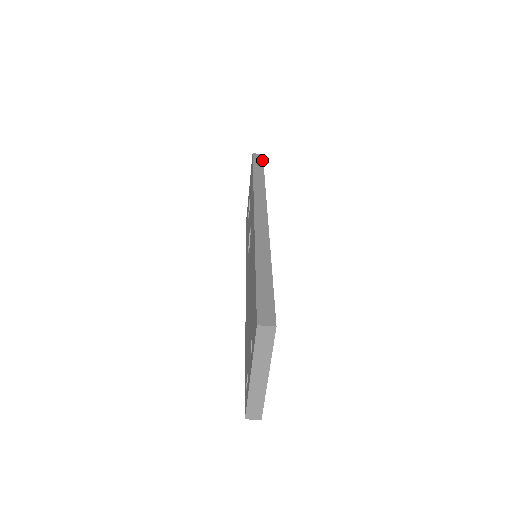
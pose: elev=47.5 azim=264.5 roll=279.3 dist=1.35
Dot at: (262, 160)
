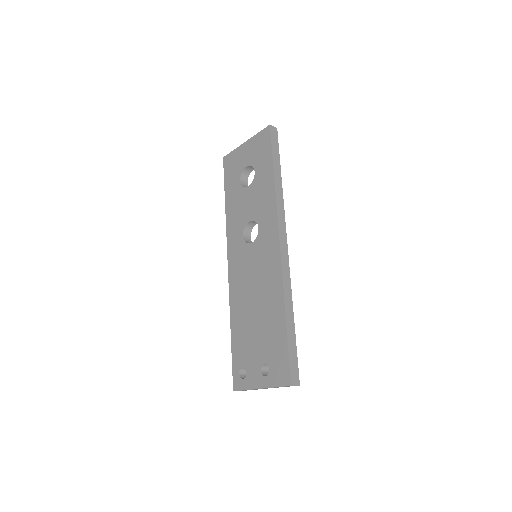
Dot at: occluded
